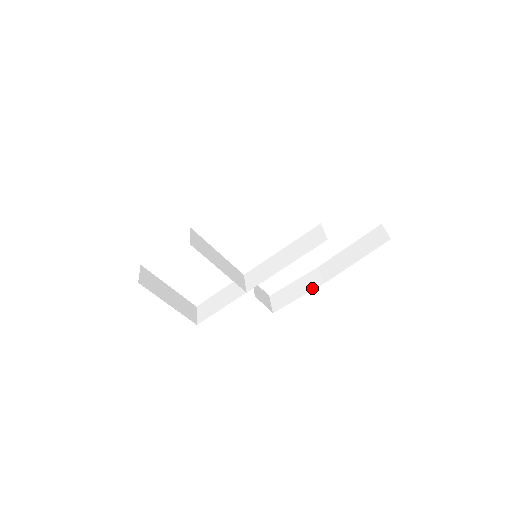
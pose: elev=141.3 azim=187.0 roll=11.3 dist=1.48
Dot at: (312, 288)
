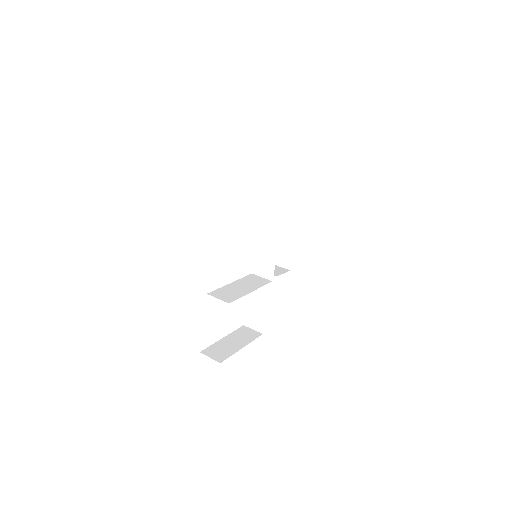
Dot at: (297, 230)
